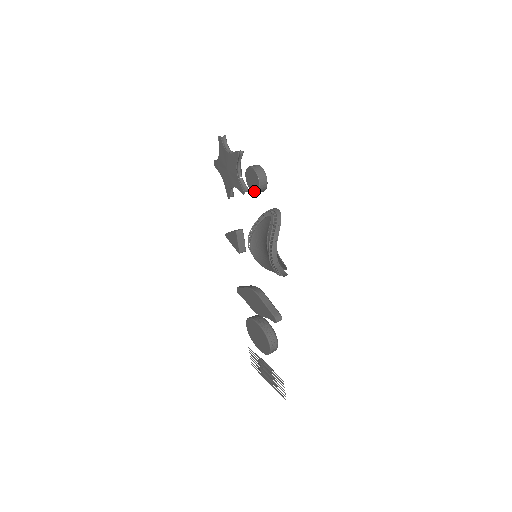
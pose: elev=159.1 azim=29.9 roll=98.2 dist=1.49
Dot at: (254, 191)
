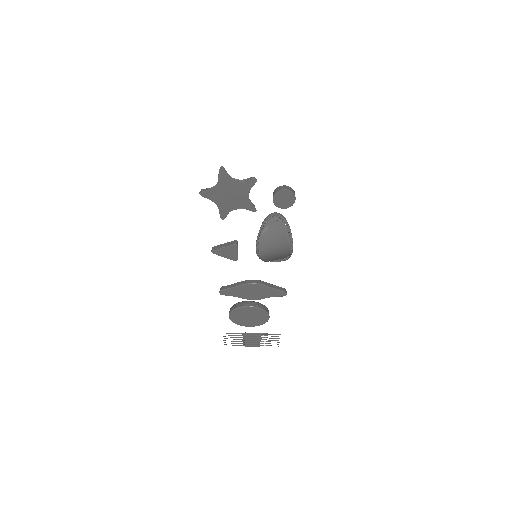
Dot at: (285, 207)
